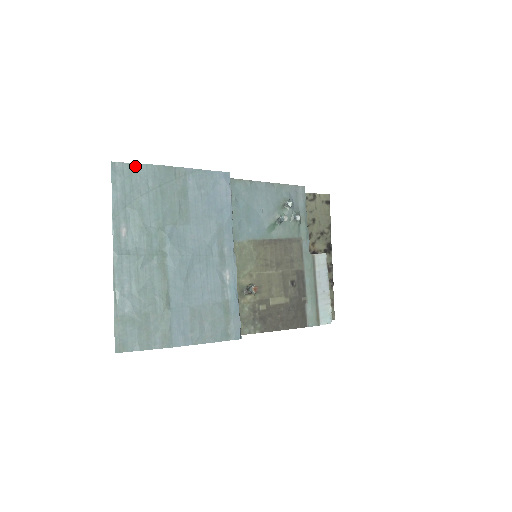
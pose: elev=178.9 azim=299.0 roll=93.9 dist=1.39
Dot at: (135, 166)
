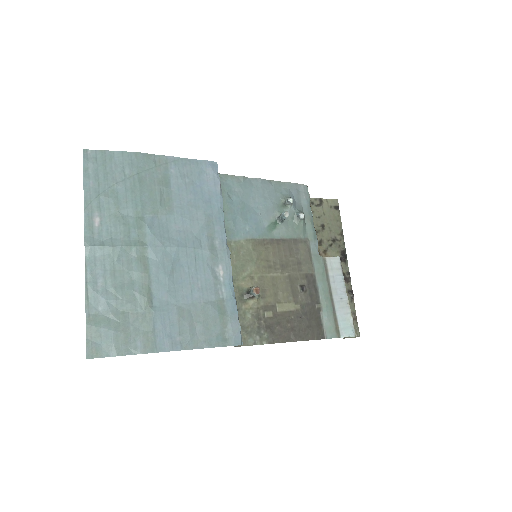
Dot at: (110, 153)
